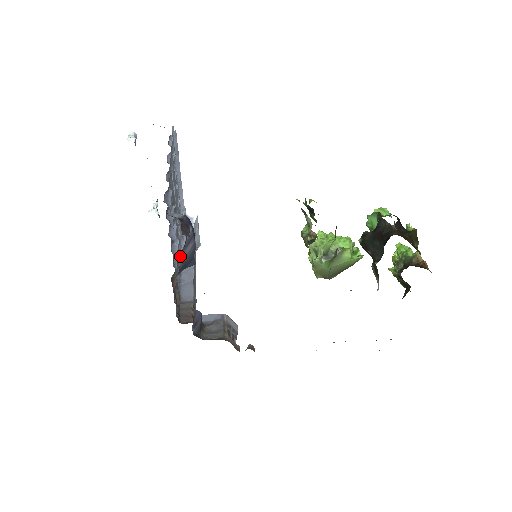
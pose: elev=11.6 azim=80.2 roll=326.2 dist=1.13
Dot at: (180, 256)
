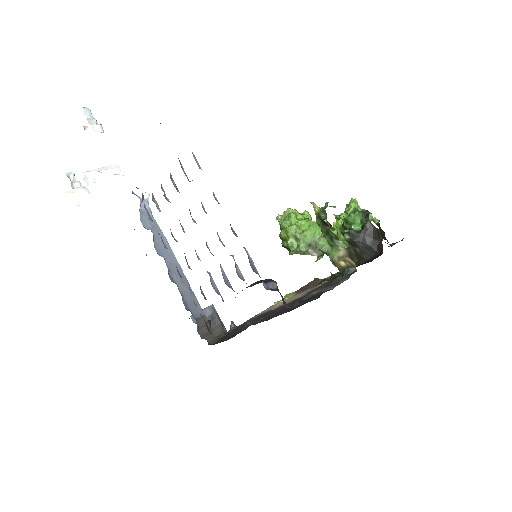
Dot at: occluded
